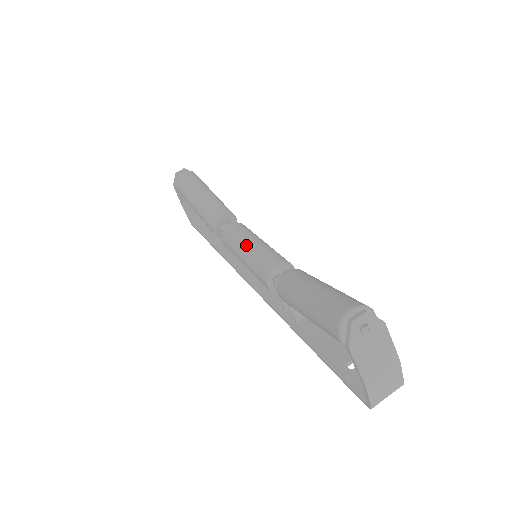
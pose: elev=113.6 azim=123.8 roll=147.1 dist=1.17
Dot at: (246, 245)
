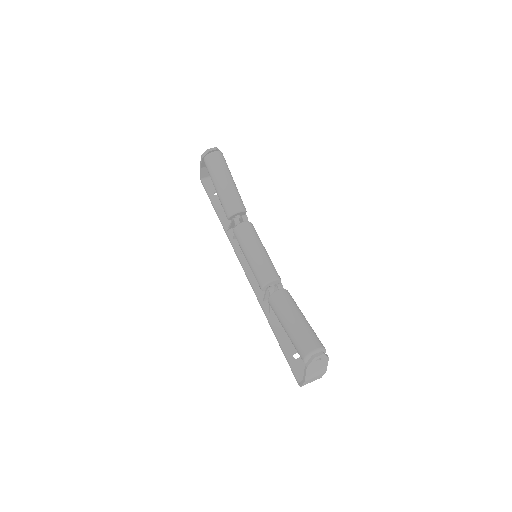
Dot at: (253, 250)
